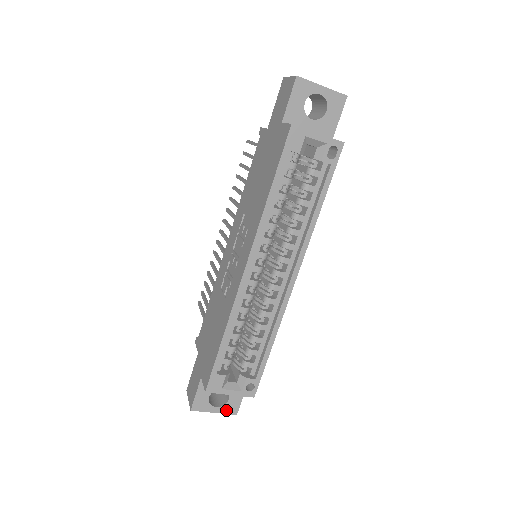
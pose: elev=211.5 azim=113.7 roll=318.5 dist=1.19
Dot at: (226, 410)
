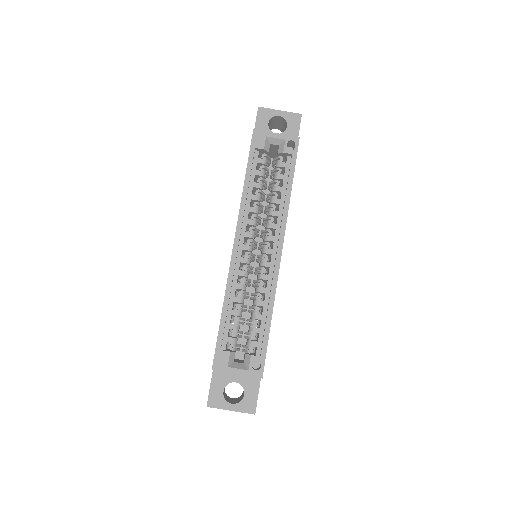
Dot at: (243, 408)
